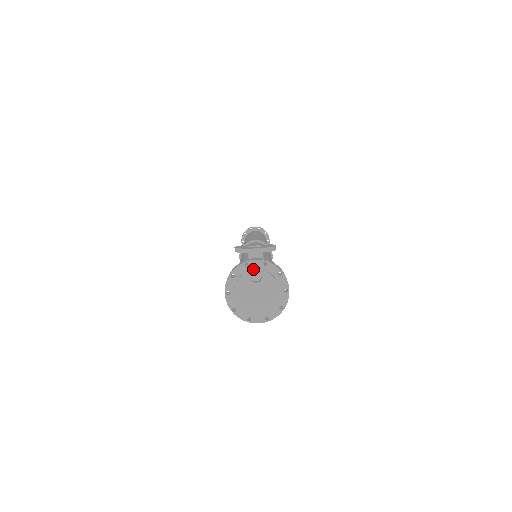
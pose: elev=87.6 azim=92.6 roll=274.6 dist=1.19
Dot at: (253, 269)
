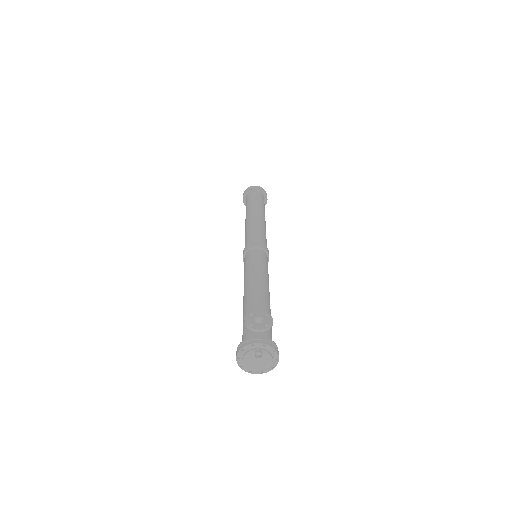
Dot at: (257, 348)
